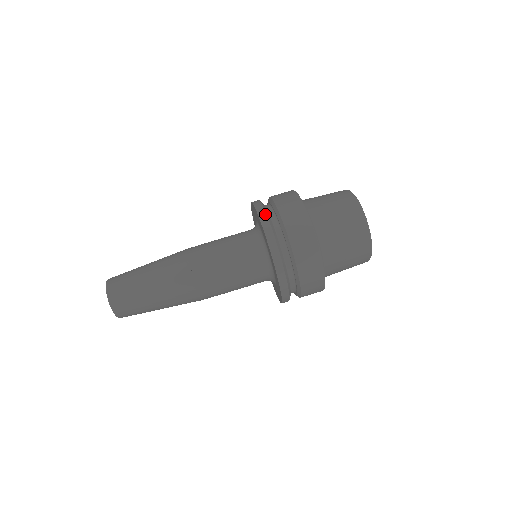
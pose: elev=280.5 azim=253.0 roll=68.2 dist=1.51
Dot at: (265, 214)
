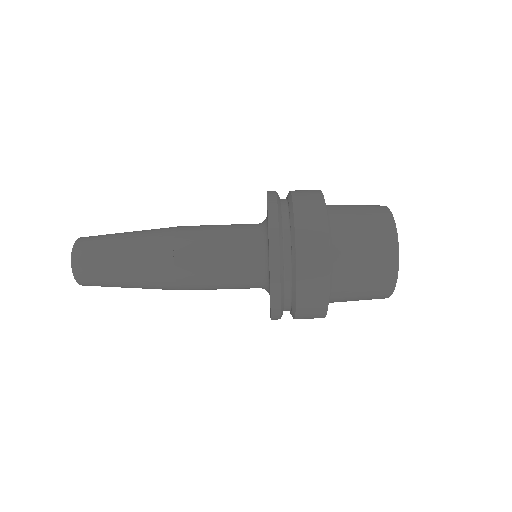
Dot at: (279, 313)
